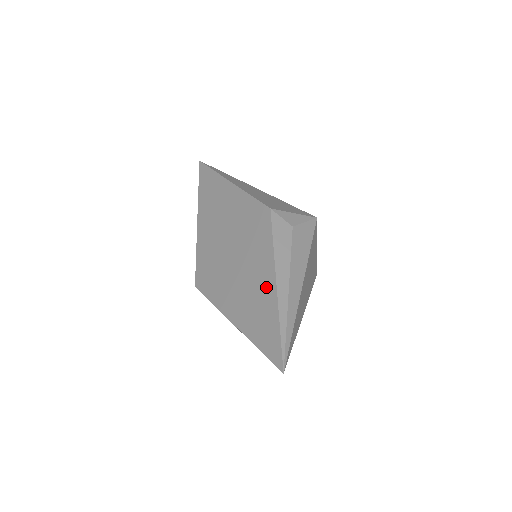
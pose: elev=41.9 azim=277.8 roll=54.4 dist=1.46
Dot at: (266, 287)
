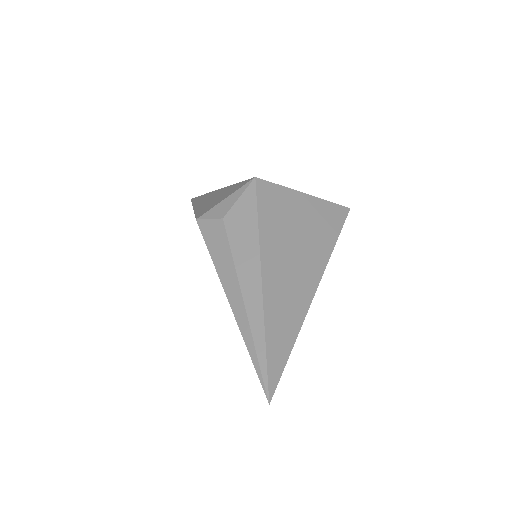
Dot at: occluded
